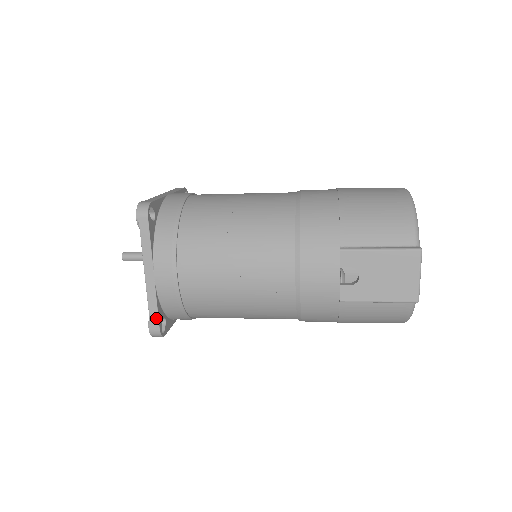
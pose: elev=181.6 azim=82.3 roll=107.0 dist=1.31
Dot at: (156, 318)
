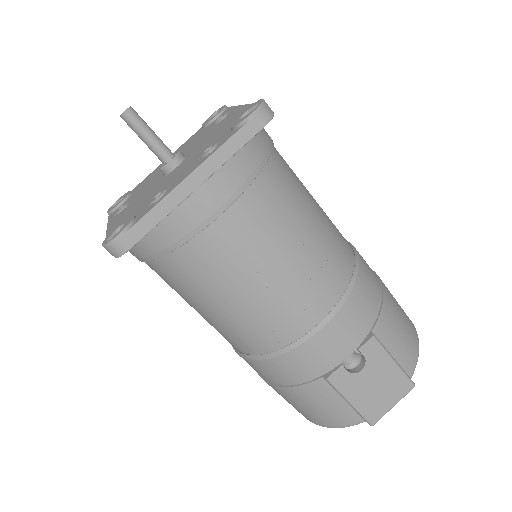
Dot at: (142, 233)
